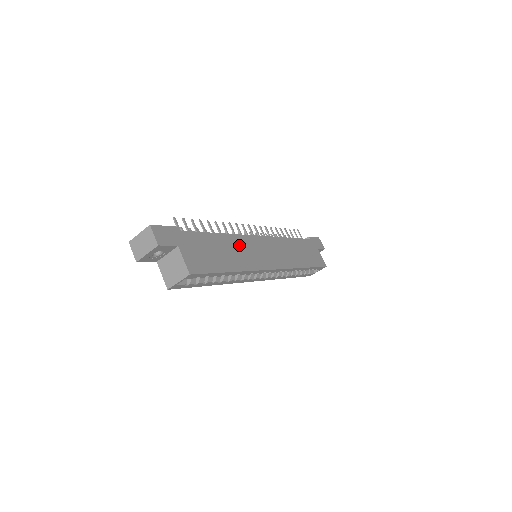
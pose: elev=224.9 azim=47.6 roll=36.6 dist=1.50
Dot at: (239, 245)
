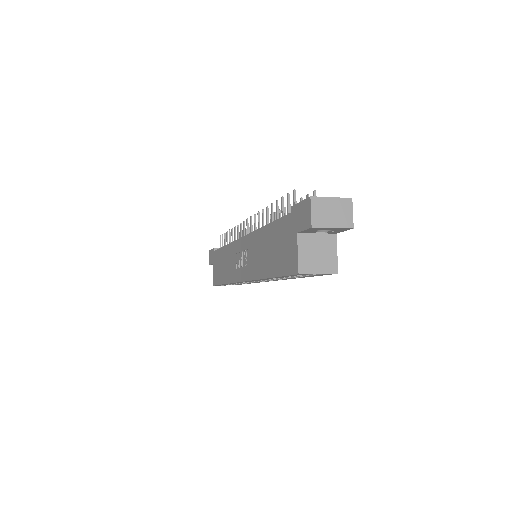
Dot at: occluded
